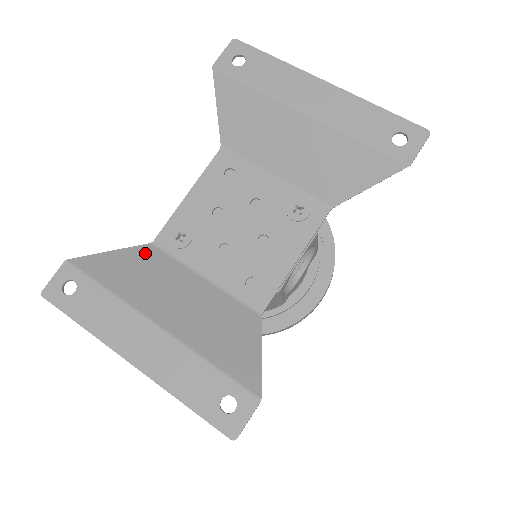
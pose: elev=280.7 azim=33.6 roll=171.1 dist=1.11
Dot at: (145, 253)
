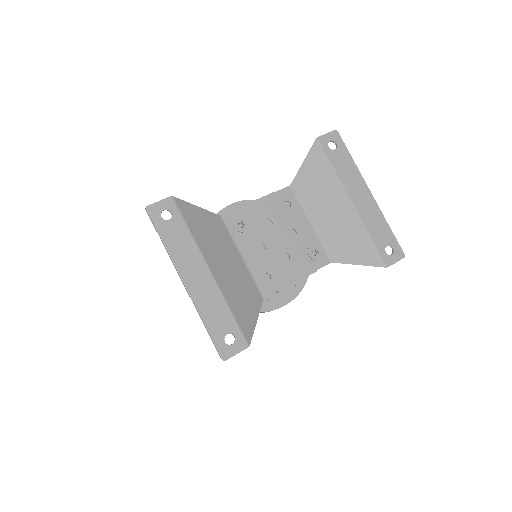
Dot at: (216, 220)
